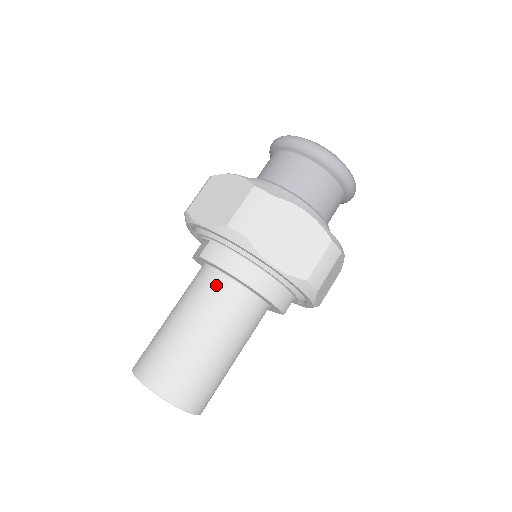
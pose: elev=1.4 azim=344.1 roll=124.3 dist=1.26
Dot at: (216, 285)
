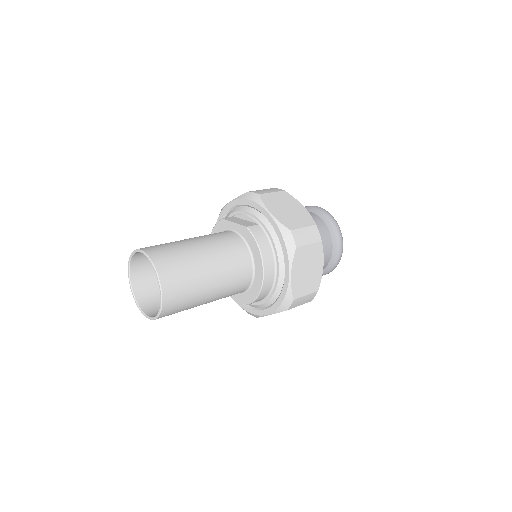
Dot at: (241, 252)
